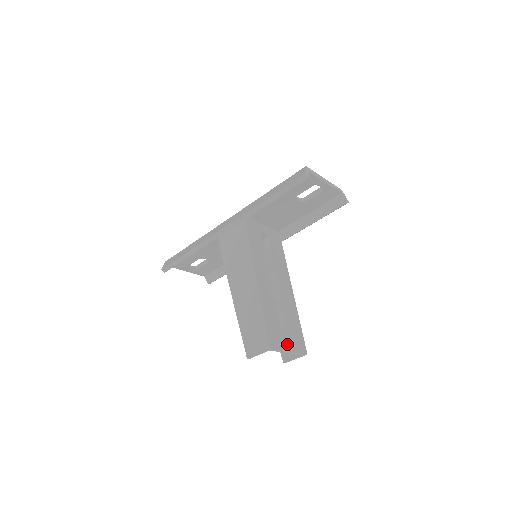
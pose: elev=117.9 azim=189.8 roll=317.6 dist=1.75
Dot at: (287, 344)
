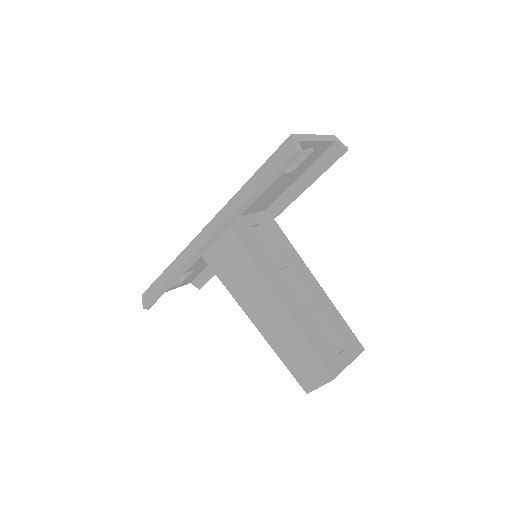
Dot at: (344, 356)
